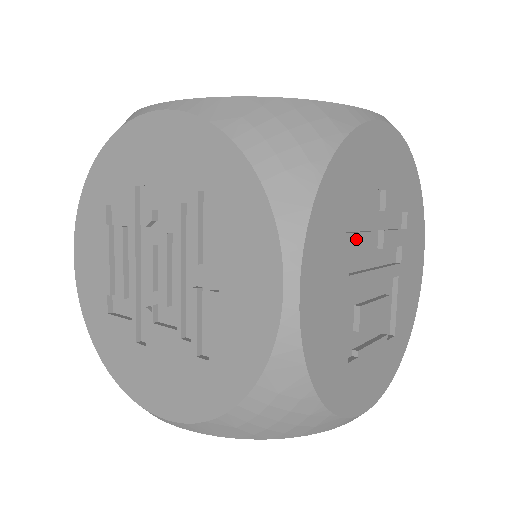
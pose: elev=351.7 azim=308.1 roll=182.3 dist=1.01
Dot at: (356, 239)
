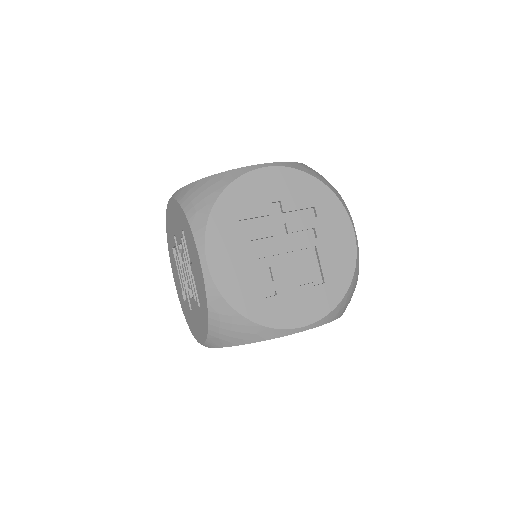
Dot at: (254, 232)
